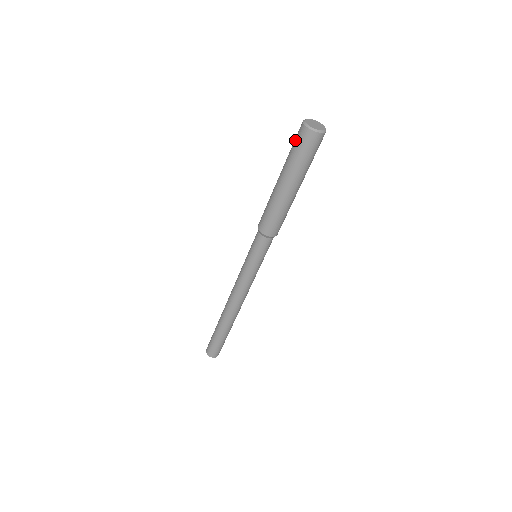
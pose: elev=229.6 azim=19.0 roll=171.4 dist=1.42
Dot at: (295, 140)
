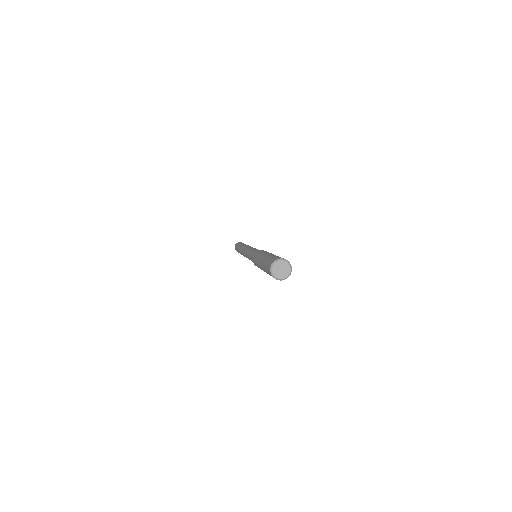
Dot at: (270, 260)
